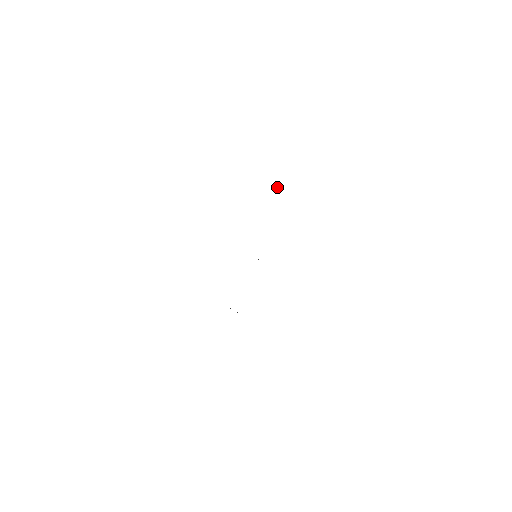
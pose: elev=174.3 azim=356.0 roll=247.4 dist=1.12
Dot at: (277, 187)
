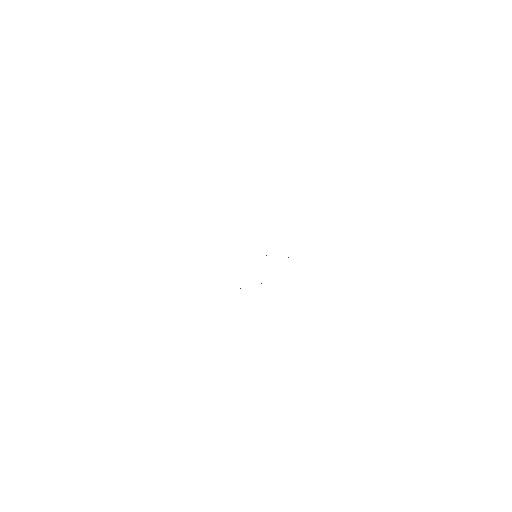
Dot at: (288, 257)
